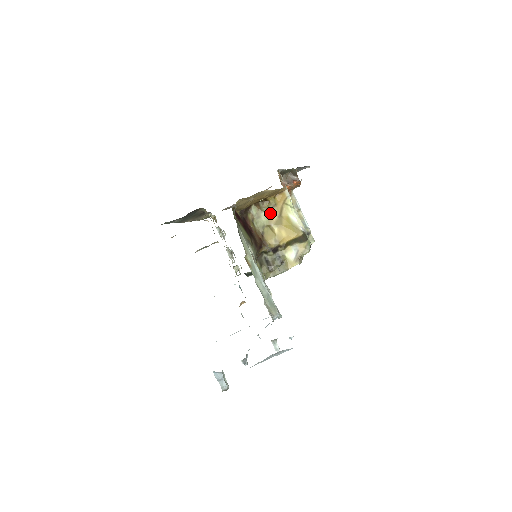
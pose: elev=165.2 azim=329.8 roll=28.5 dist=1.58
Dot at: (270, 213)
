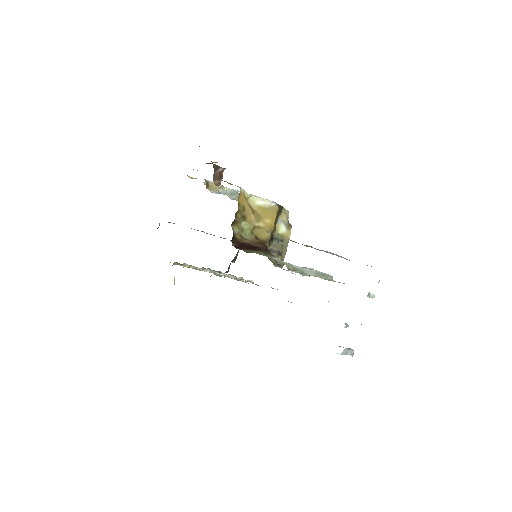
Dot at: (246, 218)
